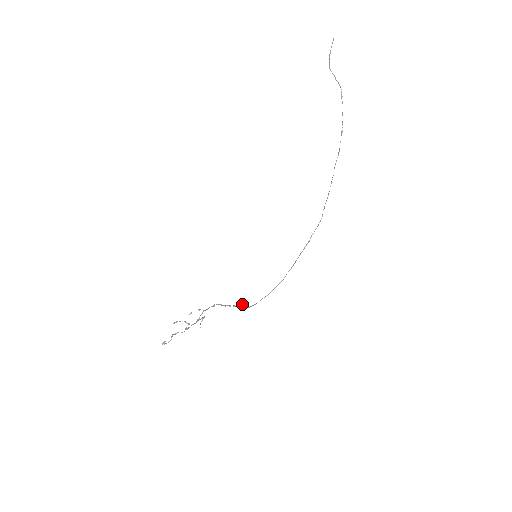
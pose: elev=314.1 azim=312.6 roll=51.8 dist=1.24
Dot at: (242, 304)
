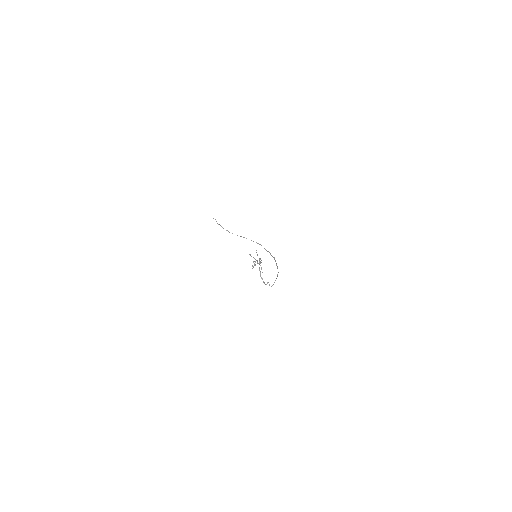
Dot at: (267, 282)
